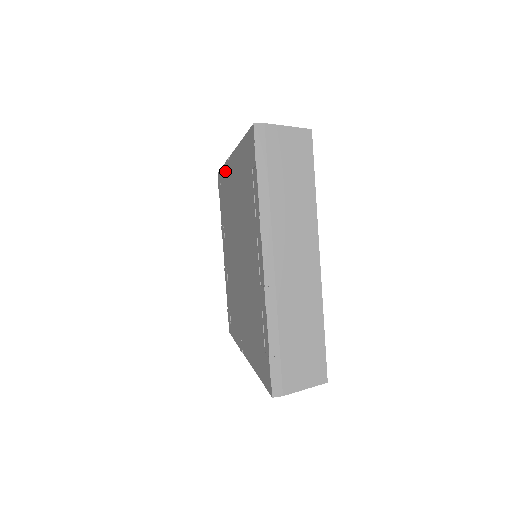
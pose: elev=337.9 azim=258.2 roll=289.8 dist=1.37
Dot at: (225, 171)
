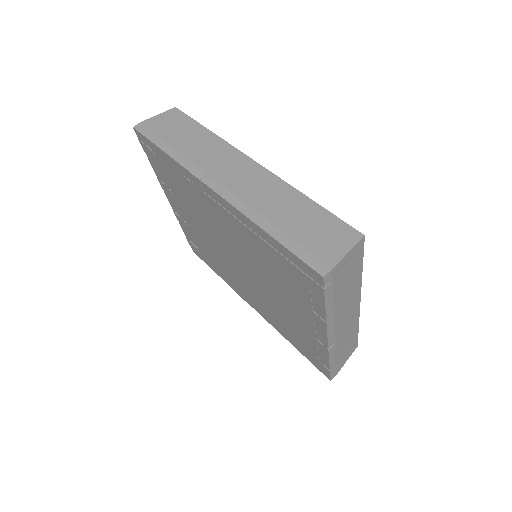
Dot at: (180, 170)
